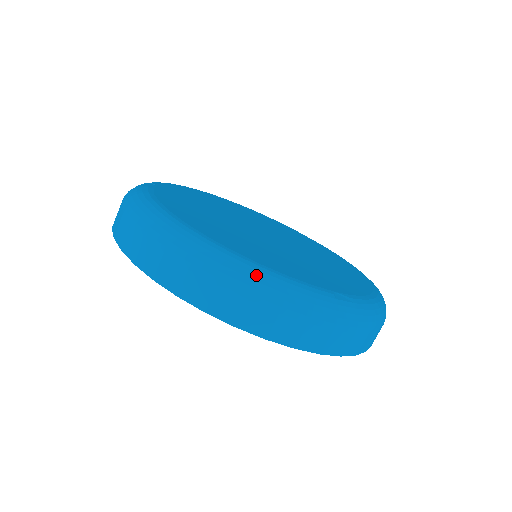
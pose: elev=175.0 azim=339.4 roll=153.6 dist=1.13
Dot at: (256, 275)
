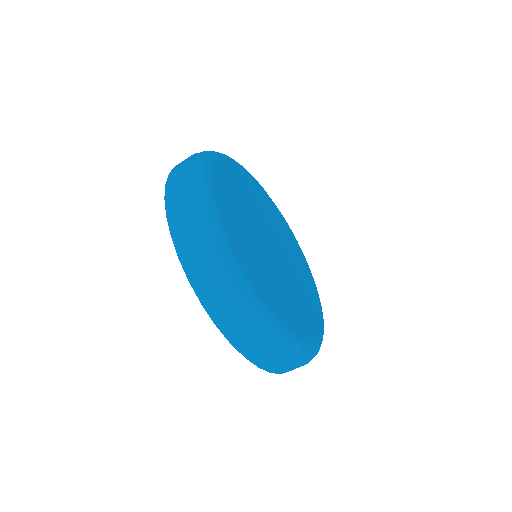
Dot at: (300, 352)
